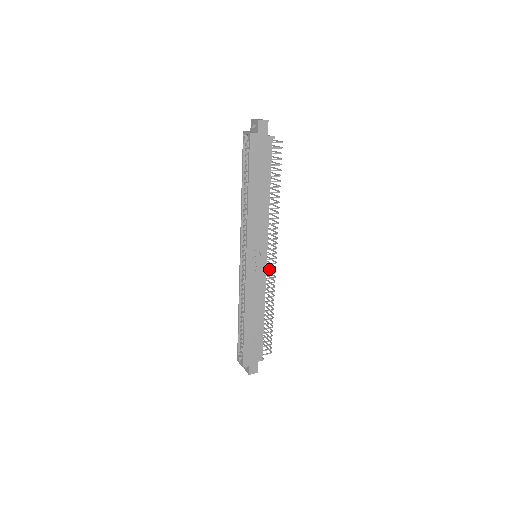
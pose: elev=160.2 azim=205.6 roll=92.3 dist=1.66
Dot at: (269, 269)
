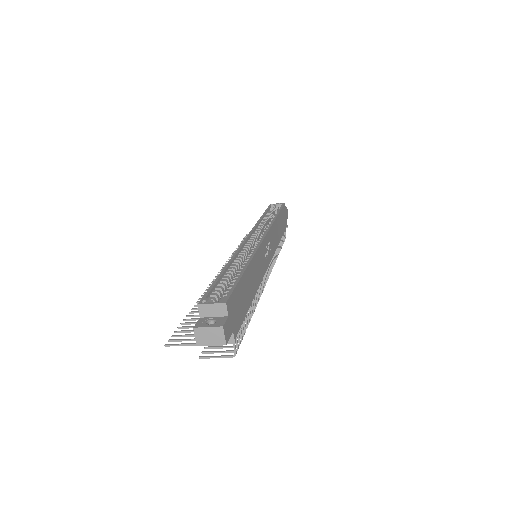
Dot at: (264, 276)
